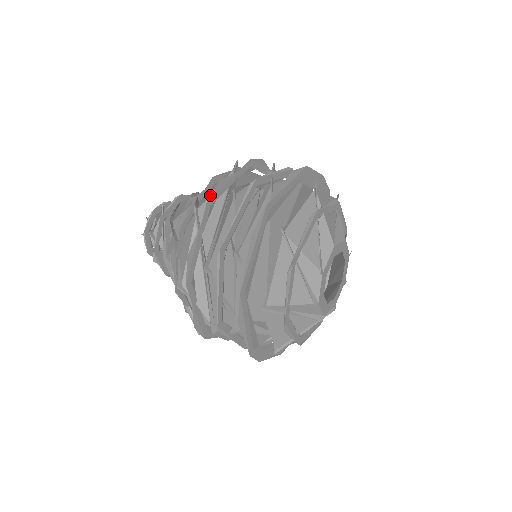
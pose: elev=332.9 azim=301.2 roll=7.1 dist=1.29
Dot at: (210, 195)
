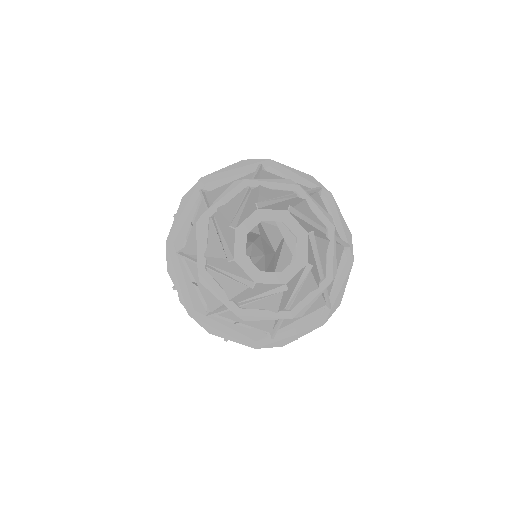
Dot at: occluded
